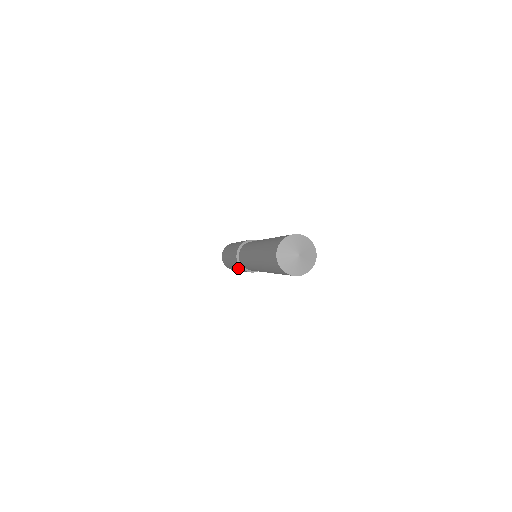
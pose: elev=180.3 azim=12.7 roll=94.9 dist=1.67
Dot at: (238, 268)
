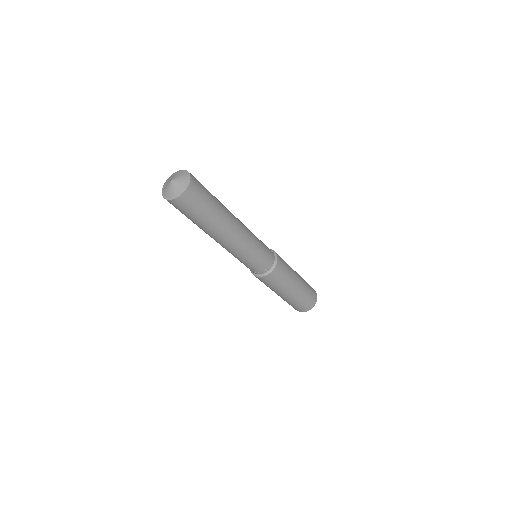
Dot at: (273, 285)
